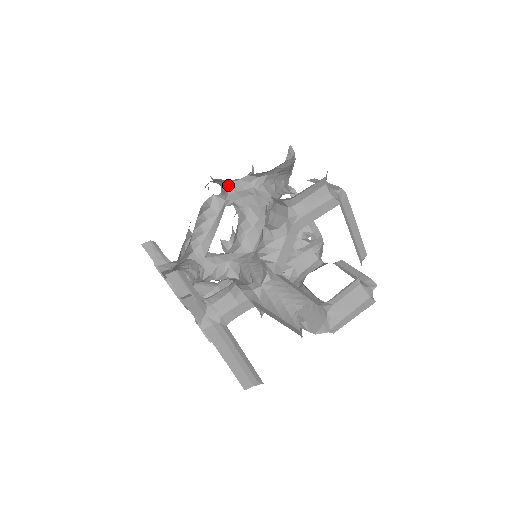
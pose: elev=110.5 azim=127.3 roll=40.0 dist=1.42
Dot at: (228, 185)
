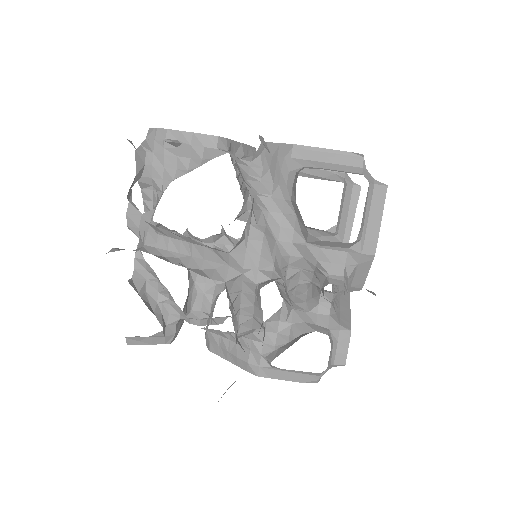
Dot at: (225, 253)
